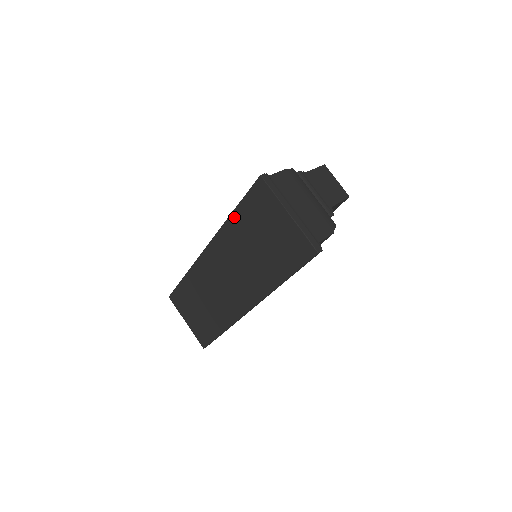
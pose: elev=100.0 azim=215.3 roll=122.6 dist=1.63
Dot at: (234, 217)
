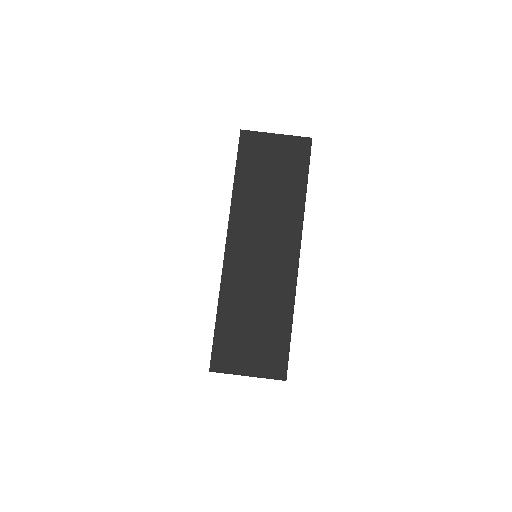
Dot at: (238, 181)
